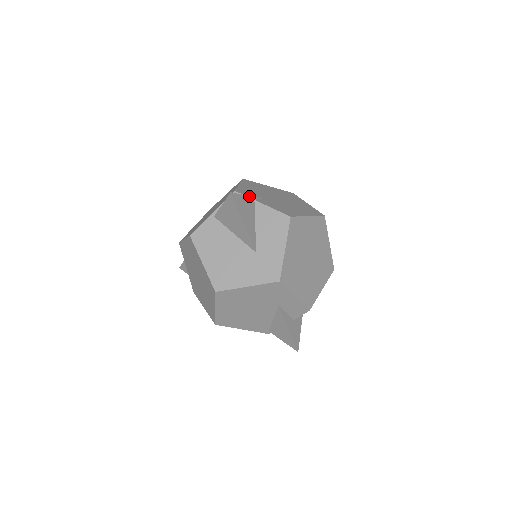
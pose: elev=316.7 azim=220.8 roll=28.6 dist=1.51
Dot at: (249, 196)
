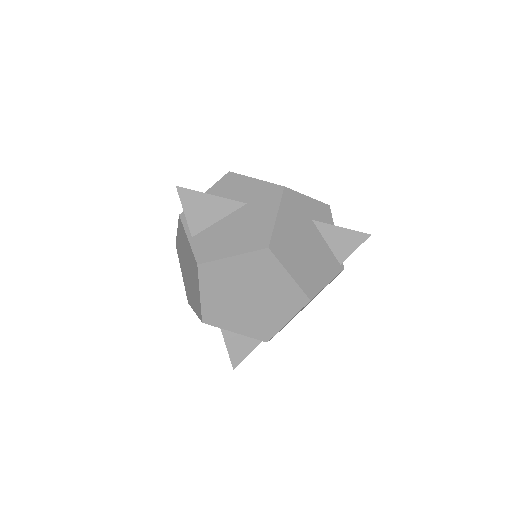
Dot at: occluded
